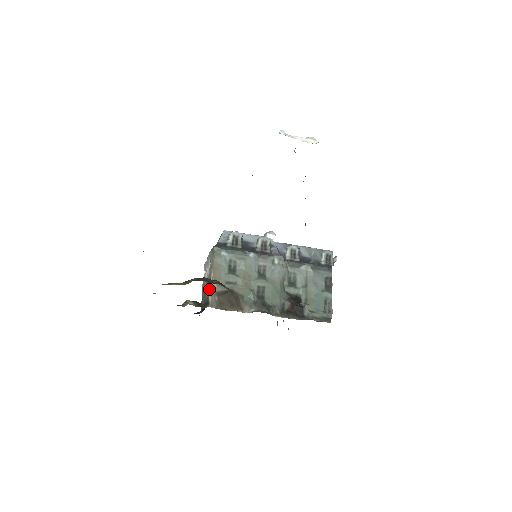
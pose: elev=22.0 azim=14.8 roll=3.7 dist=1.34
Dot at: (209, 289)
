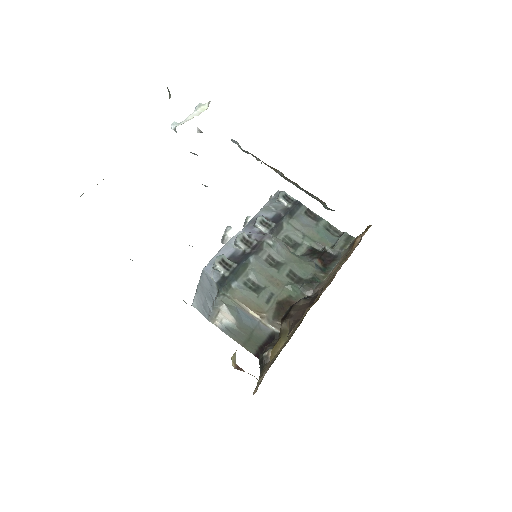
Dot at: (262, 324)
